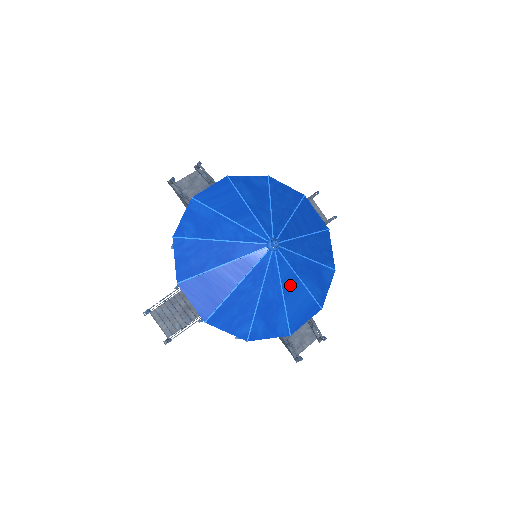
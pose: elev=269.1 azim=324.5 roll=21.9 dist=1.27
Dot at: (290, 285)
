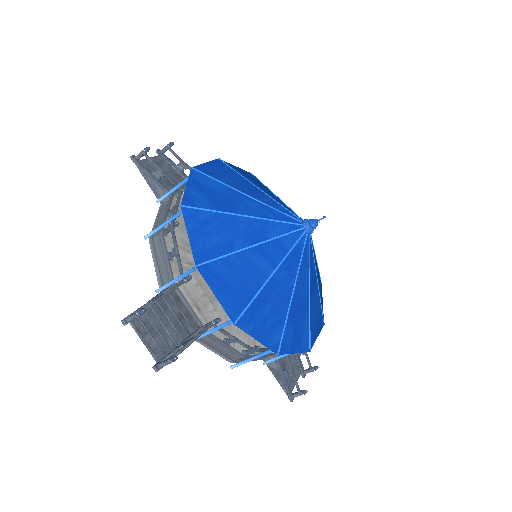
Dot at: (313, 284)
